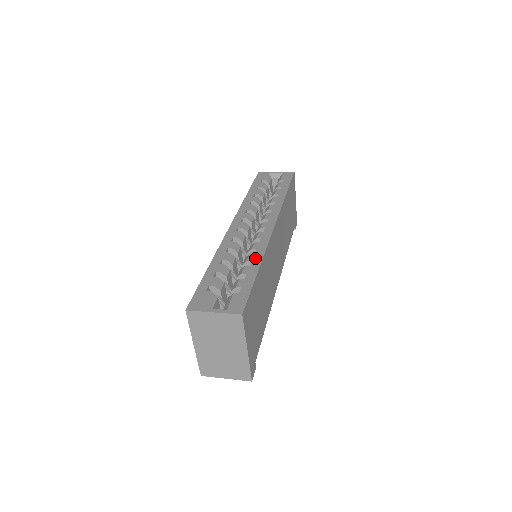
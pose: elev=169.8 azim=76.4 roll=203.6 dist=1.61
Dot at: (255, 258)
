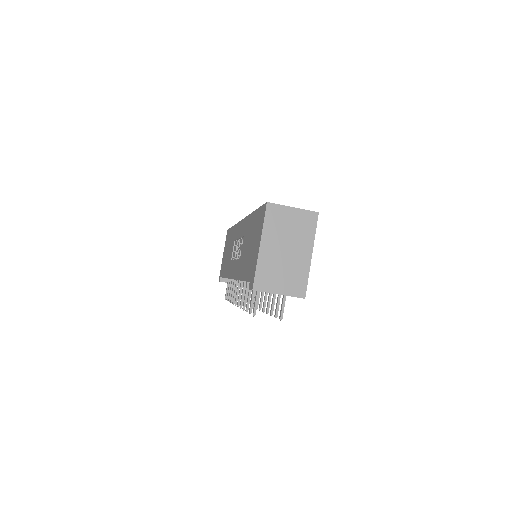
Dot at: occluded
